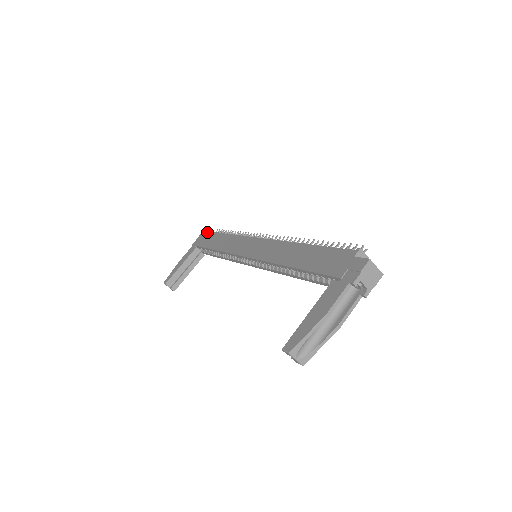
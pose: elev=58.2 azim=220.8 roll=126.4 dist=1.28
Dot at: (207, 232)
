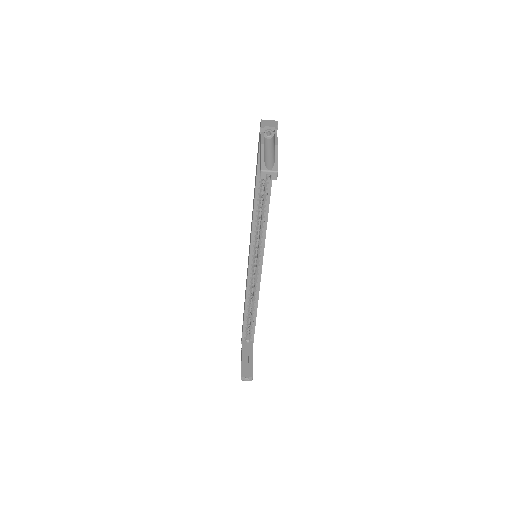
Dot at: occluded
